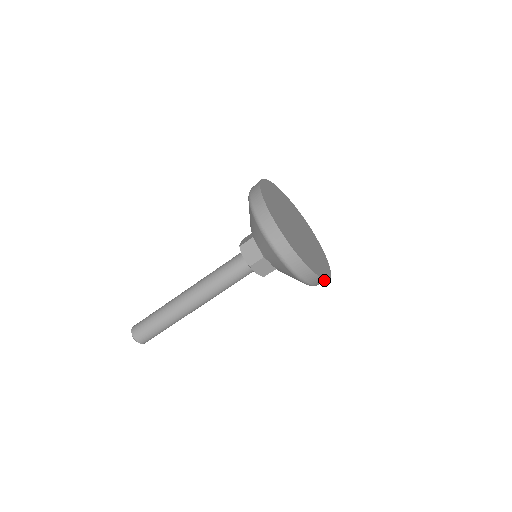
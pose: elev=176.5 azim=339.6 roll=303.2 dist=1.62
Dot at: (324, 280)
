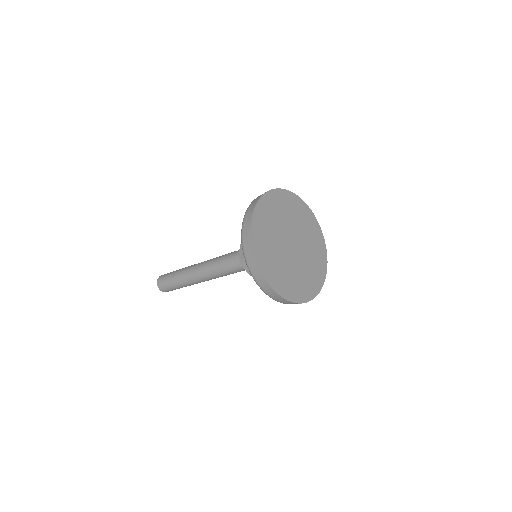
Dot at: (284, 299)
